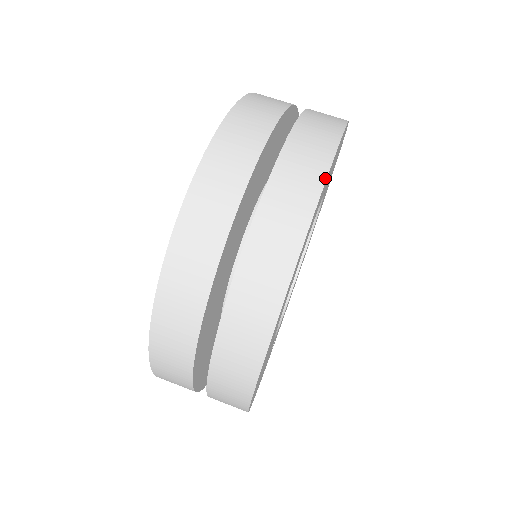
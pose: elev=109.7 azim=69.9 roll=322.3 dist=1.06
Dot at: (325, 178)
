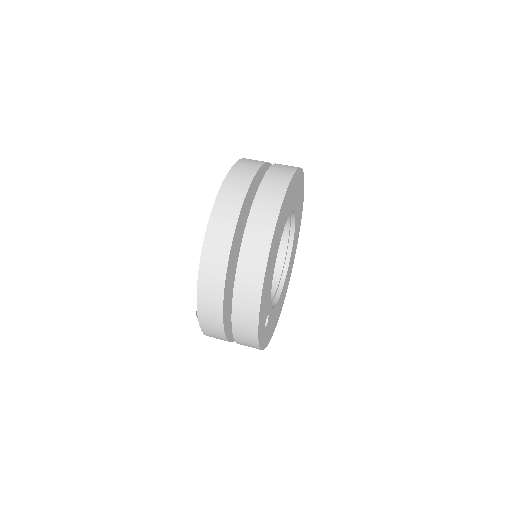
Dot at: (301, 168)
